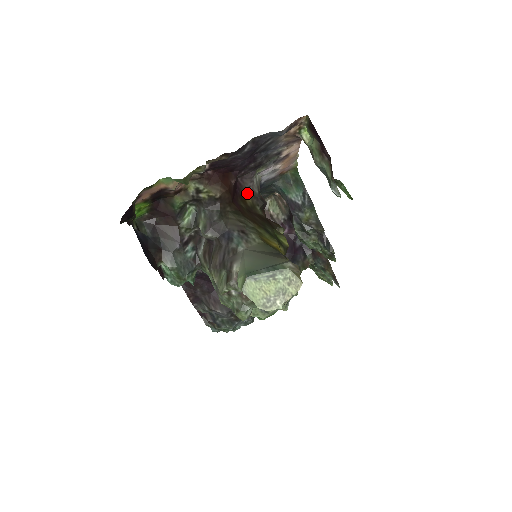
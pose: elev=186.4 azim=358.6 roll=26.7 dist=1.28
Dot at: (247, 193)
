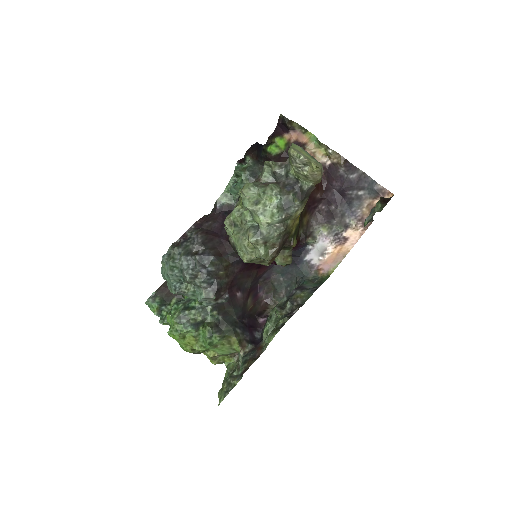
Dot at: (308, 221)
